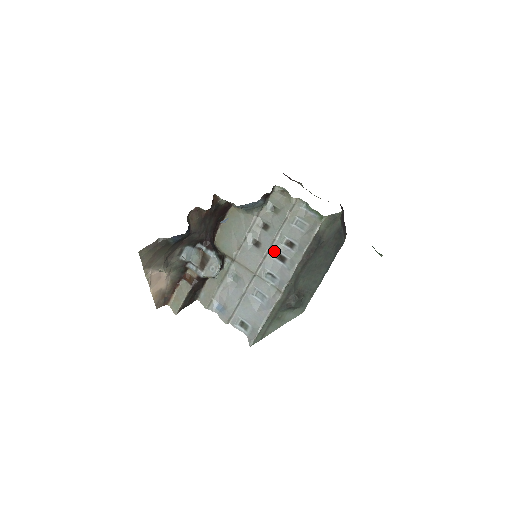
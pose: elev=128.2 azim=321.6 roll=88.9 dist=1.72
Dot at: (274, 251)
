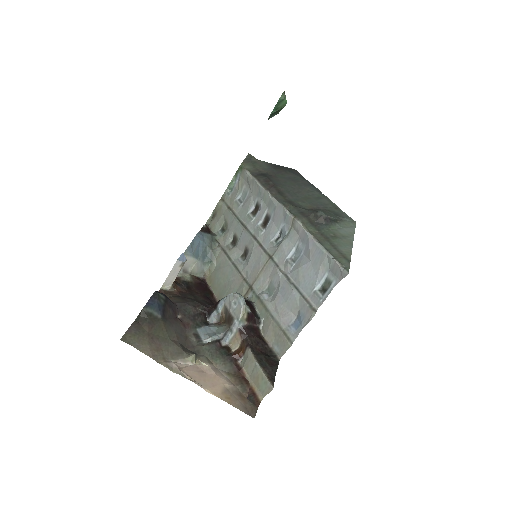
Dot at: (256, 230)
